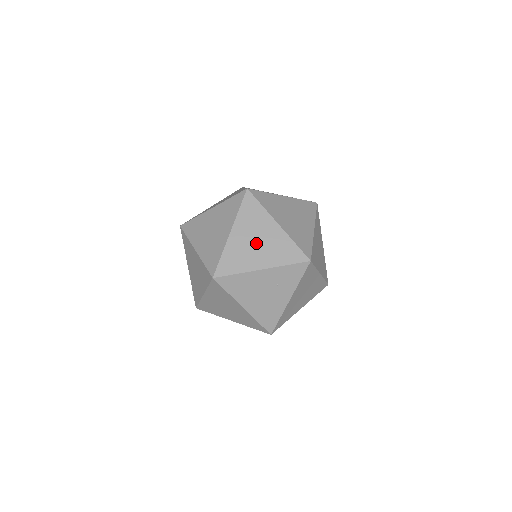
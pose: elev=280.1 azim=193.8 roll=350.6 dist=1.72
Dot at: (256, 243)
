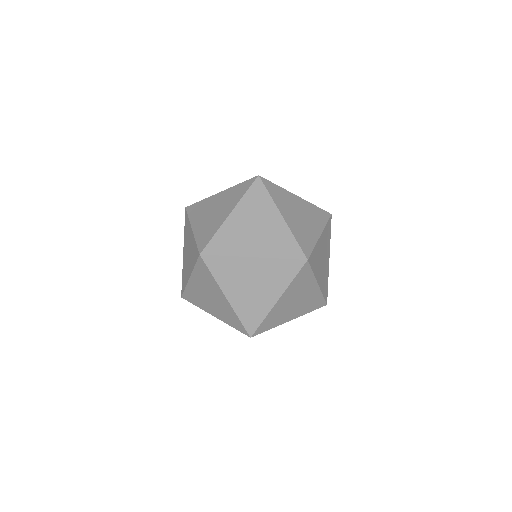
Dot at: (295, 303)
